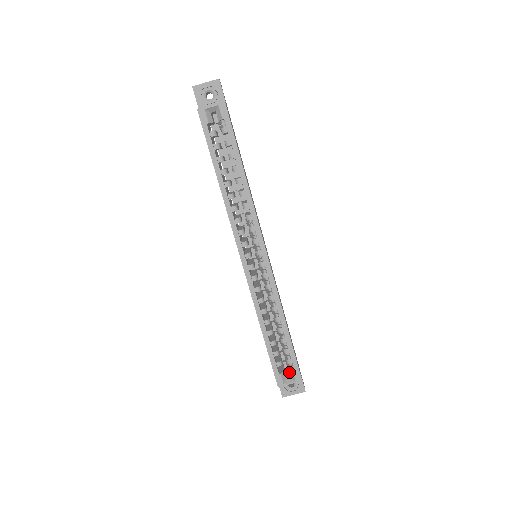
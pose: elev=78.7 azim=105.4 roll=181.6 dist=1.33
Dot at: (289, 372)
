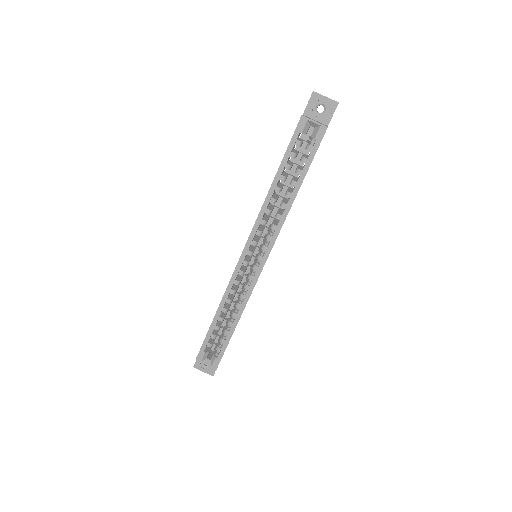
Dot at: (212, 356)
